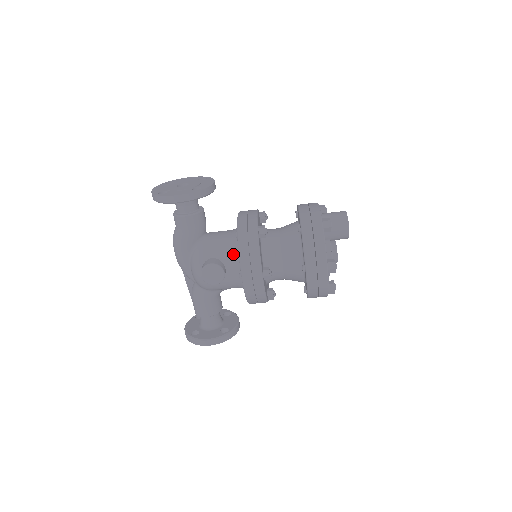
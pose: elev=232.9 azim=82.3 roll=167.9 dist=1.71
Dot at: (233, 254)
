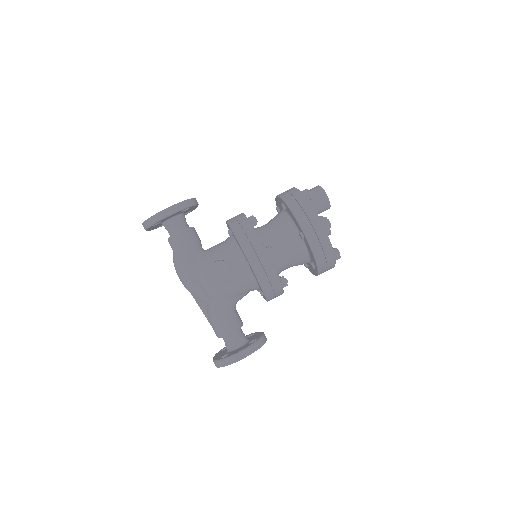
Dot at: (233, 250)
